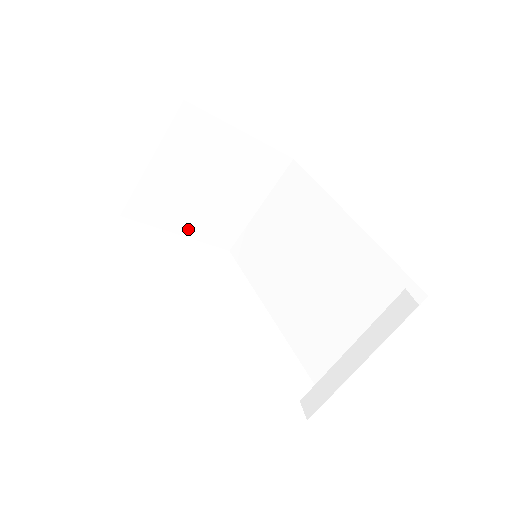
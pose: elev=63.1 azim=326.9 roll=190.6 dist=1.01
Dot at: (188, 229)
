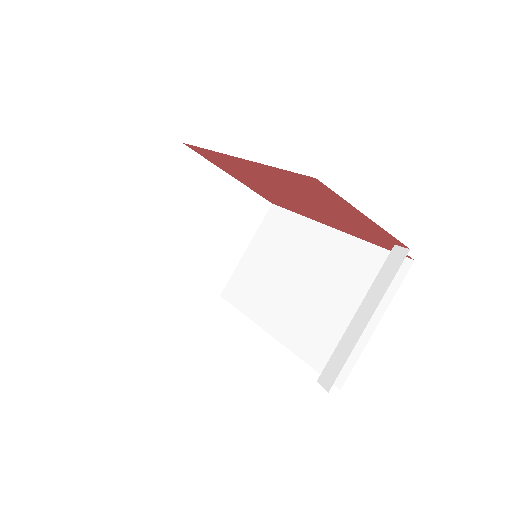
Dot at: (182, 269)
